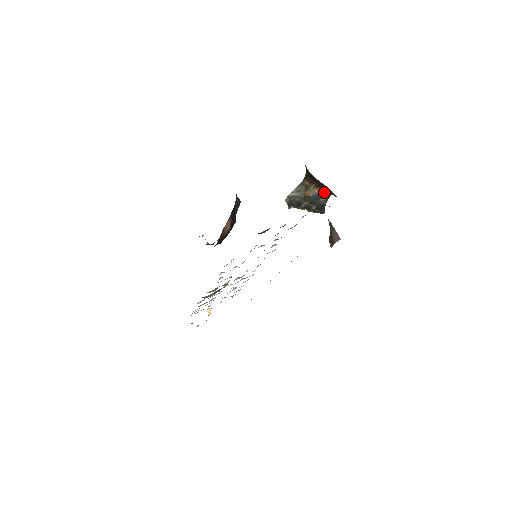
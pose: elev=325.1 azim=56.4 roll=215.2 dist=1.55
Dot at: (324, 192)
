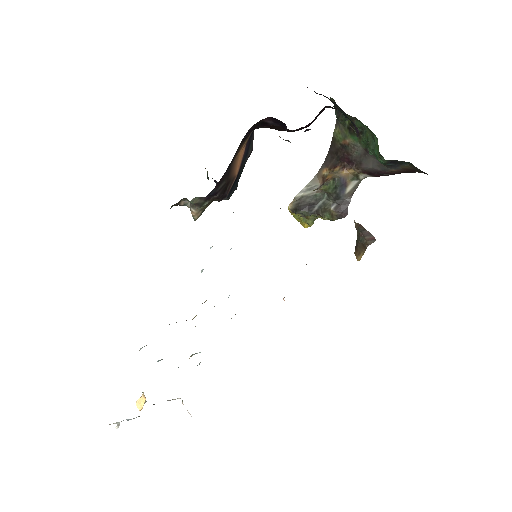
Dot at: (352, 176)
